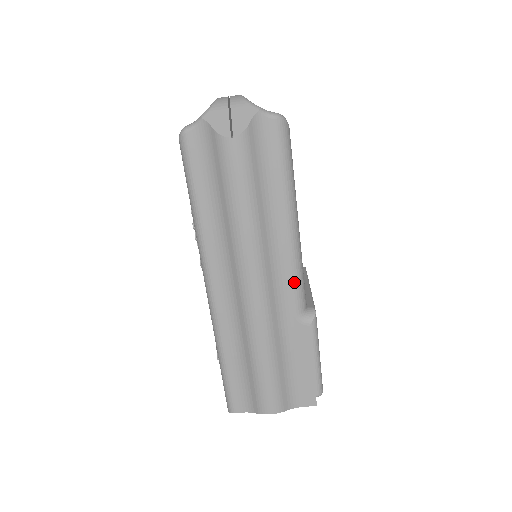
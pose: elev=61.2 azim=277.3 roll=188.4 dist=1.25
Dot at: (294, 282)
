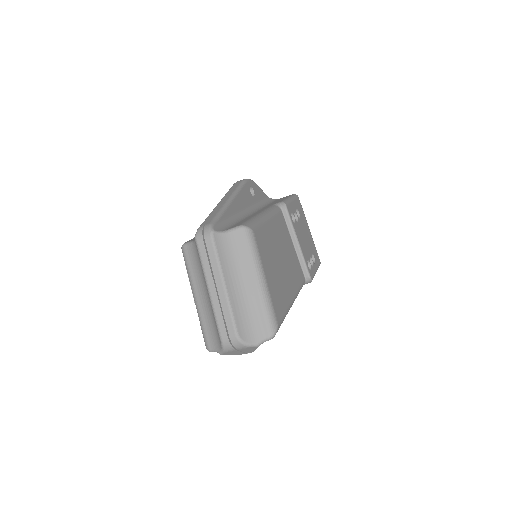
Dot at: occluded
